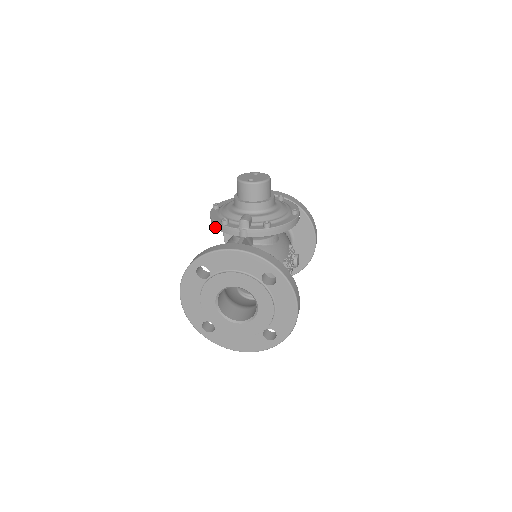
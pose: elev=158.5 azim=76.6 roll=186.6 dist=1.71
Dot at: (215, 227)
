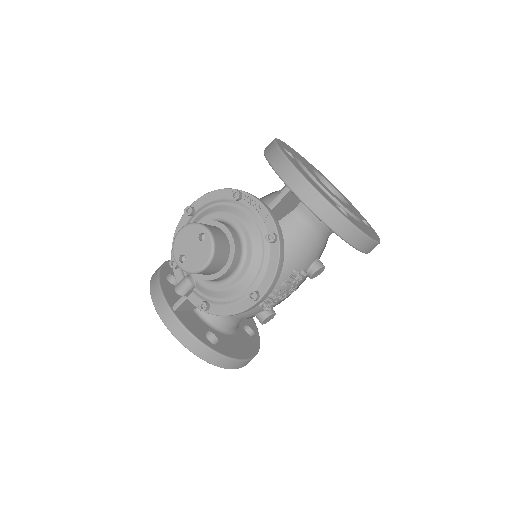
Dot at: occluded
